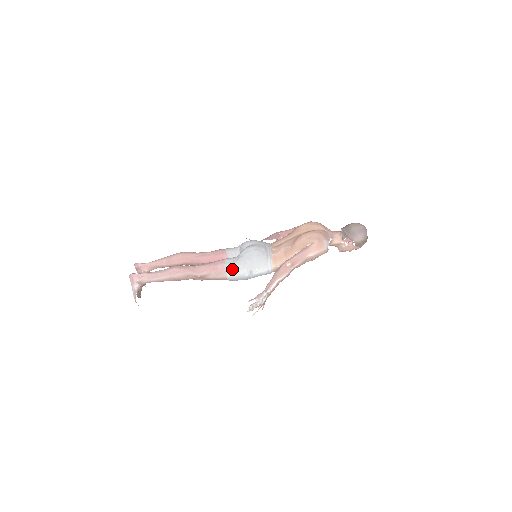
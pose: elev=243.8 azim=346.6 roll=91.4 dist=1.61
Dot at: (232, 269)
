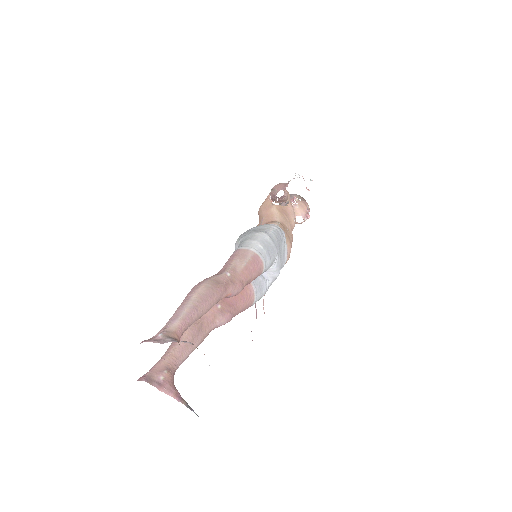
Dot at: (247, 243)
